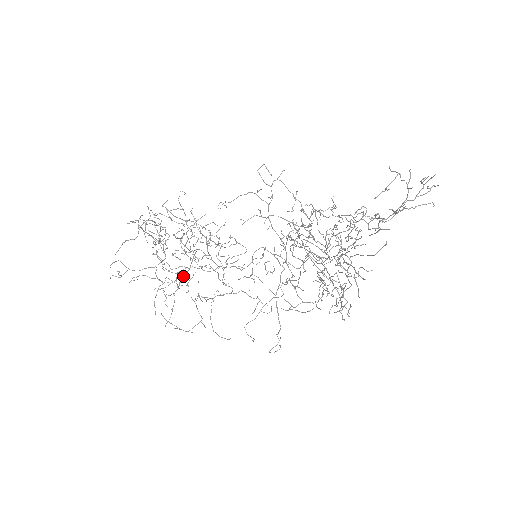
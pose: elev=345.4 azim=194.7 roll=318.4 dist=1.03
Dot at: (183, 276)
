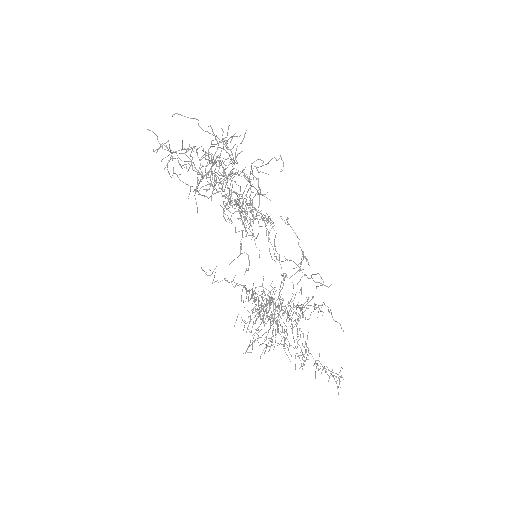
Dot at: (205, 196)
